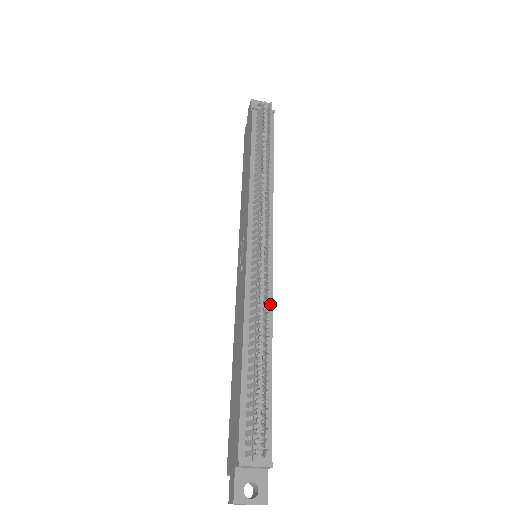
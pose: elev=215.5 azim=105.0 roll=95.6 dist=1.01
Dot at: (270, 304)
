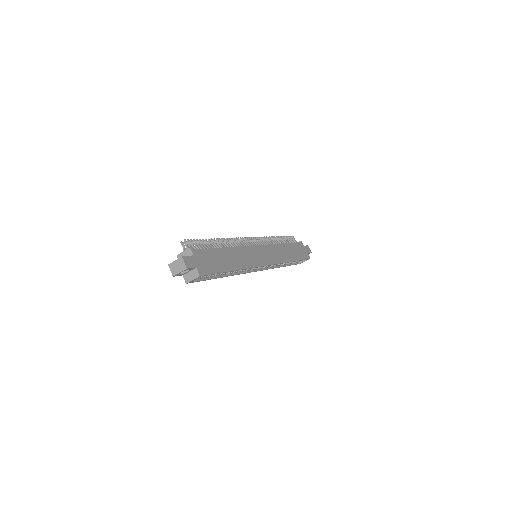
Dot at: (240, 247)
